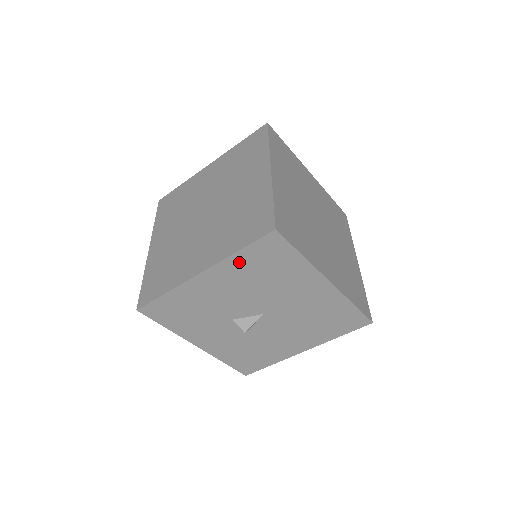
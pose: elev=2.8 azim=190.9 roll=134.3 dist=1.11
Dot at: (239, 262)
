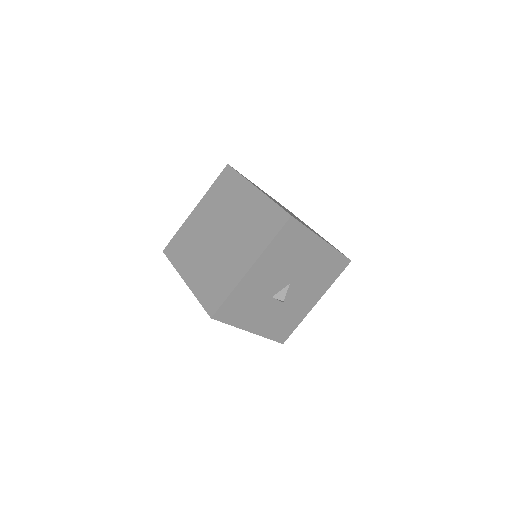
Dot at: (273, 249)
